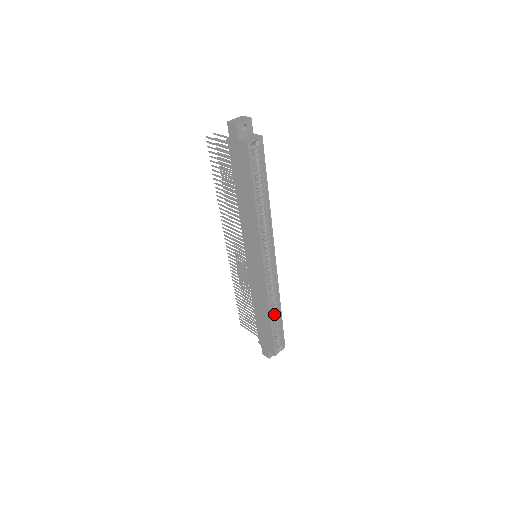
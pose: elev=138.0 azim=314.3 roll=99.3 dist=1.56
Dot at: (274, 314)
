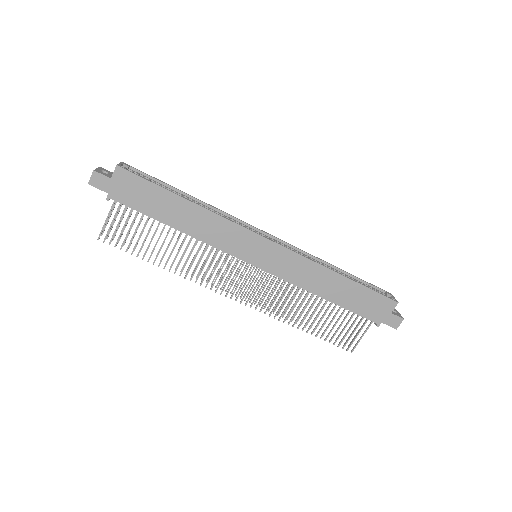
Dot at: occluded
